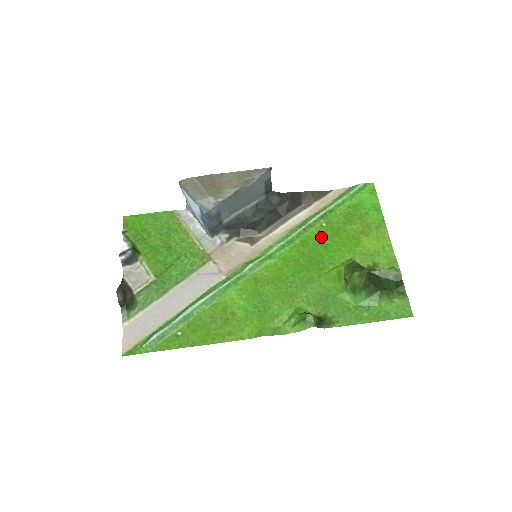
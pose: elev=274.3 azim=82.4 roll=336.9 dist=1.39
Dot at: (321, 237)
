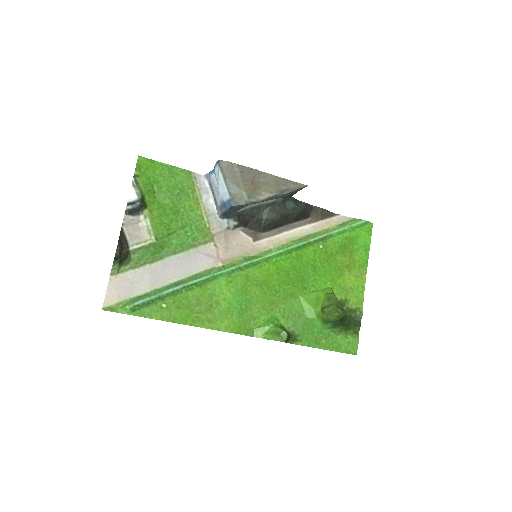
Dot at: (314, 258)
